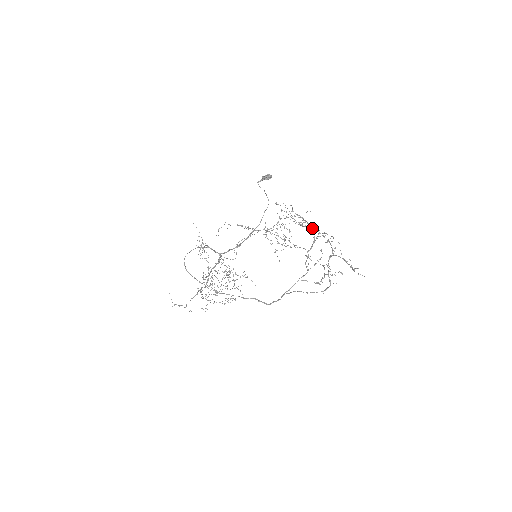
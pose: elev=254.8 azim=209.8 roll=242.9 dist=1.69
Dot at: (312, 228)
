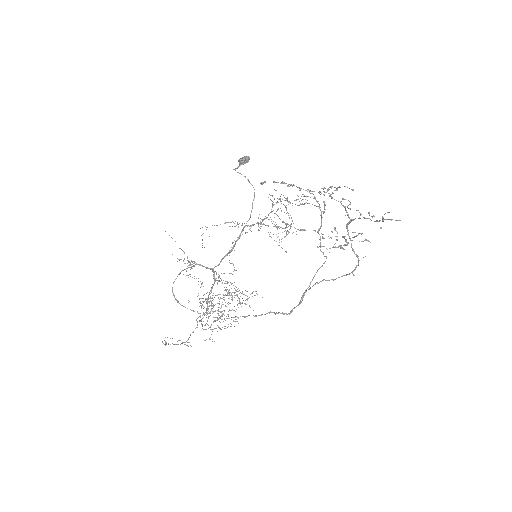
Dot at: (314, 197)
